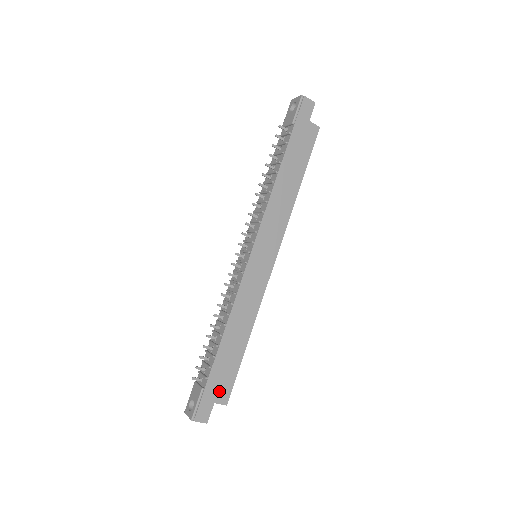
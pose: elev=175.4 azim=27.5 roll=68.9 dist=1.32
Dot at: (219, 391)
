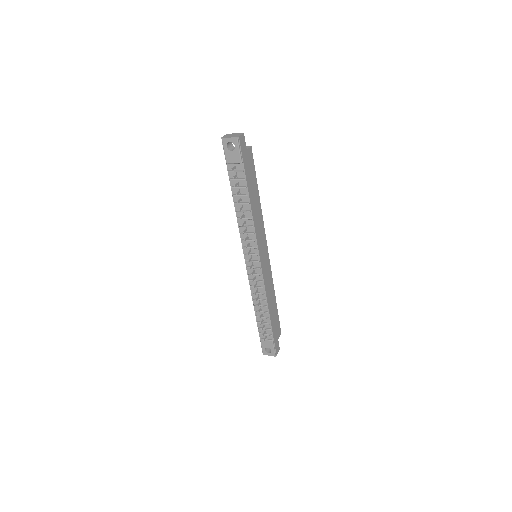
Dot at: (277, 333)
